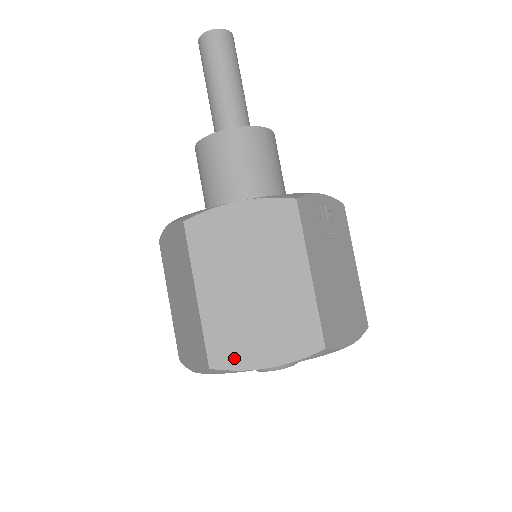
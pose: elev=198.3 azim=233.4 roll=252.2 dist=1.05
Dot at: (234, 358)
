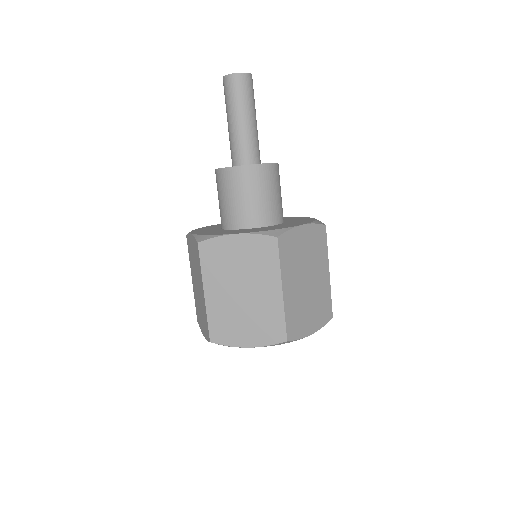
Dot at: (298, 331)
